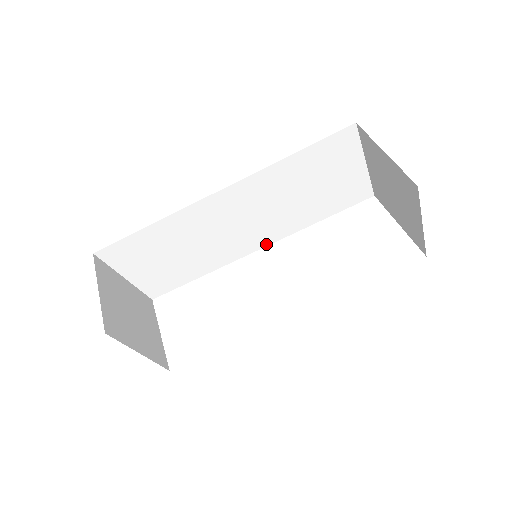
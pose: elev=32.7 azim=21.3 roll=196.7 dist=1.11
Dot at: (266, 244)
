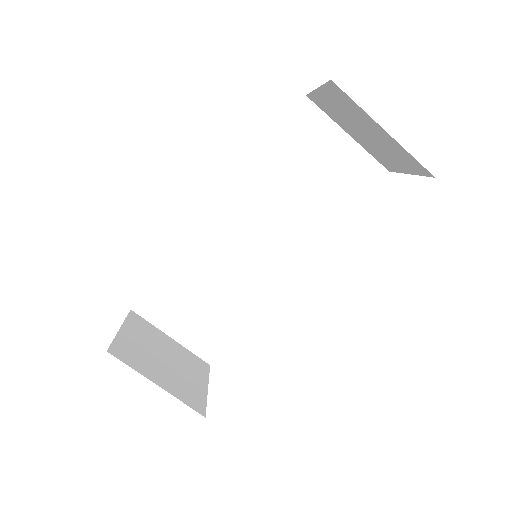
Dot at: (297, 266)
